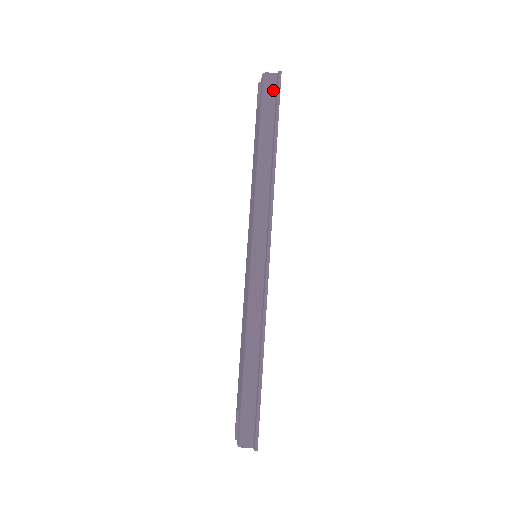
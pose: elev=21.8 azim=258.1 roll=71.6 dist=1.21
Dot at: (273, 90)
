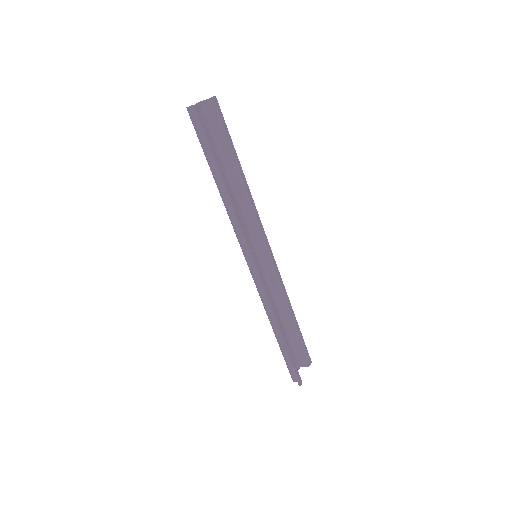
Dot at: occluded
